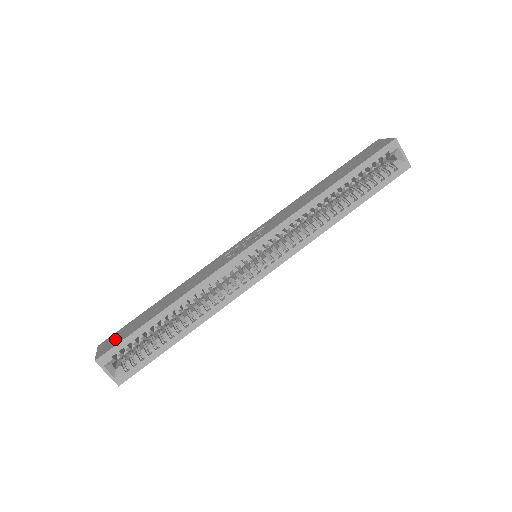
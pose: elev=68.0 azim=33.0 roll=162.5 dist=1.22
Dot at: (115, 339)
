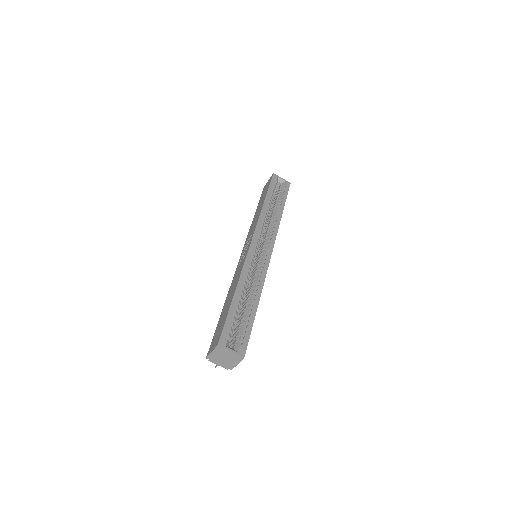
Dot at: (217, 335)
